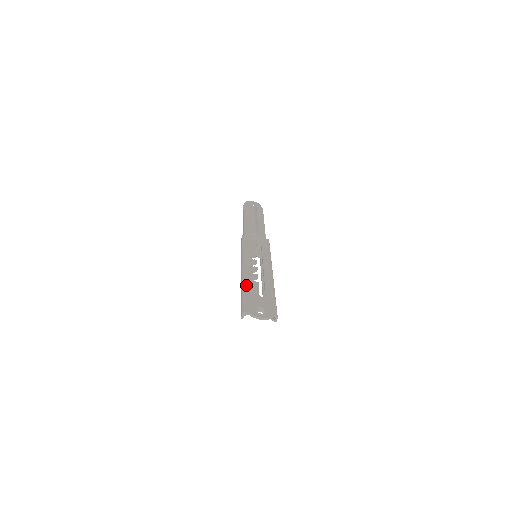
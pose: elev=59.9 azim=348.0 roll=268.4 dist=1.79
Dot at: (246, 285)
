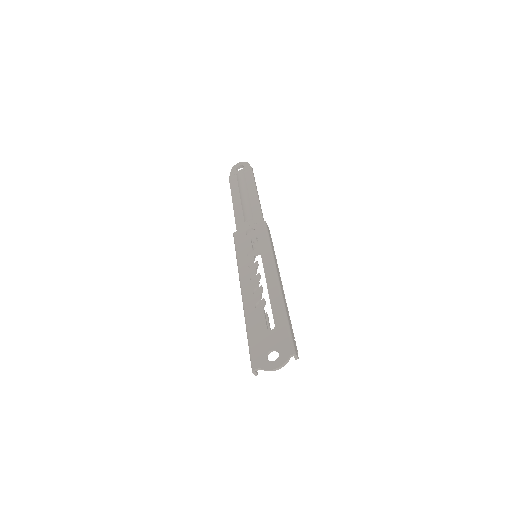
Dot at: (249, 320)
